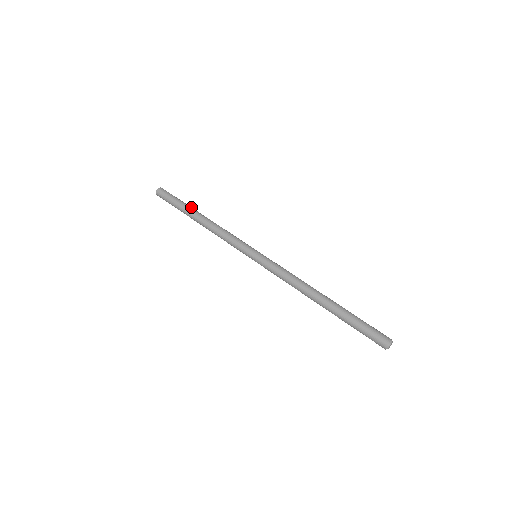
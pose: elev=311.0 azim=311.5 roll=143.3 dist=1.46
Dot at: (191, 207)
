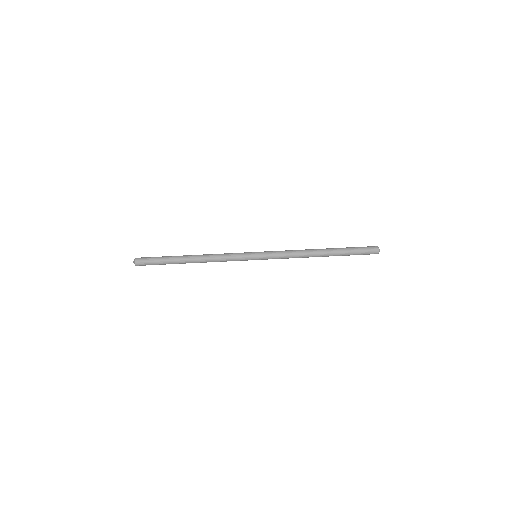
Dot at: (175, 257)
